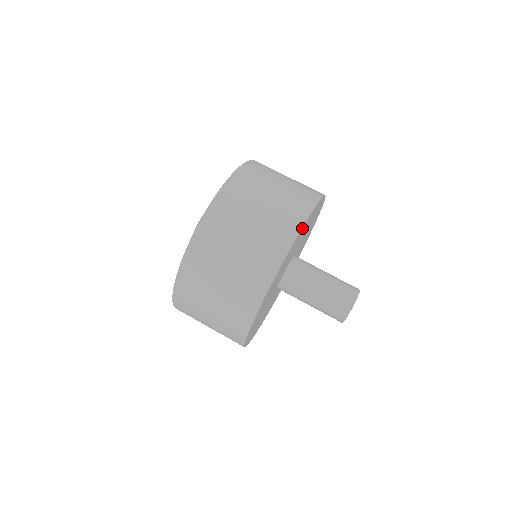
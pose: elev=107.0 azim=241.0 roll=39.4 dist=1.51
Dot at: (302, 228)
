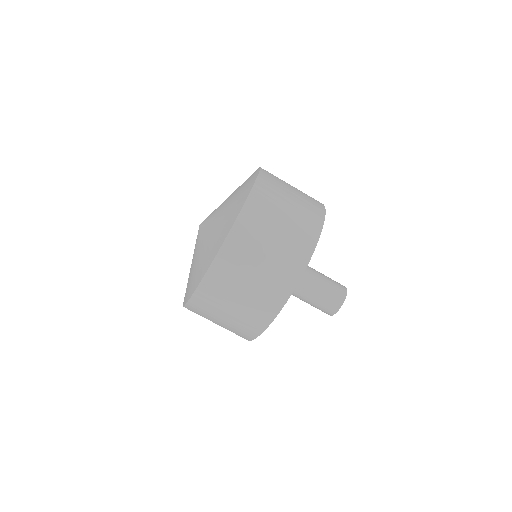
Dot at: (263, 330)
